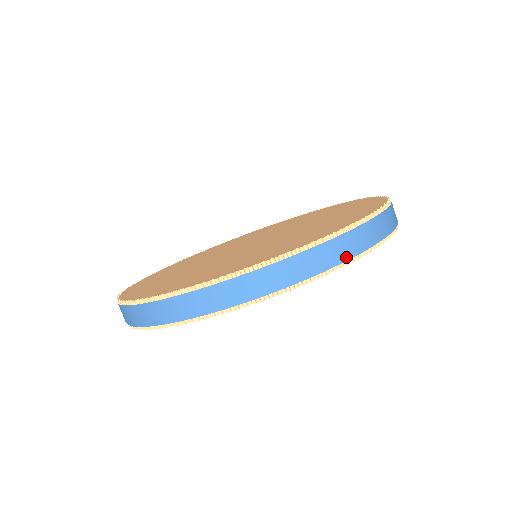
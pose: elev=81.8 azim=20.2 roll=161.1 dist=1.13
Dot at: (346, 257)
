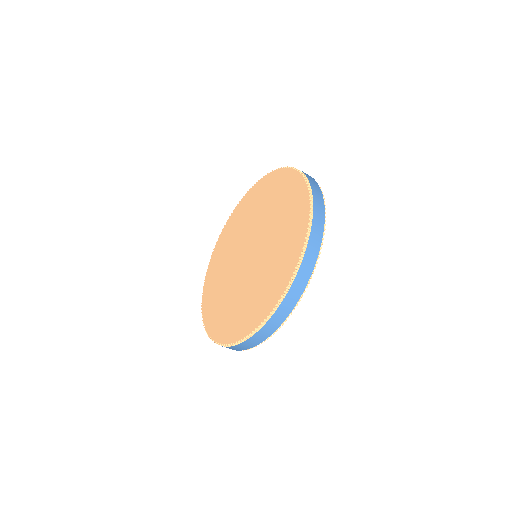
Dot at: (249, 347)
